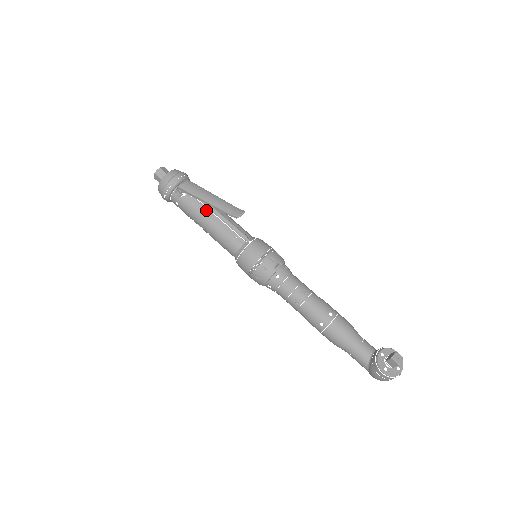
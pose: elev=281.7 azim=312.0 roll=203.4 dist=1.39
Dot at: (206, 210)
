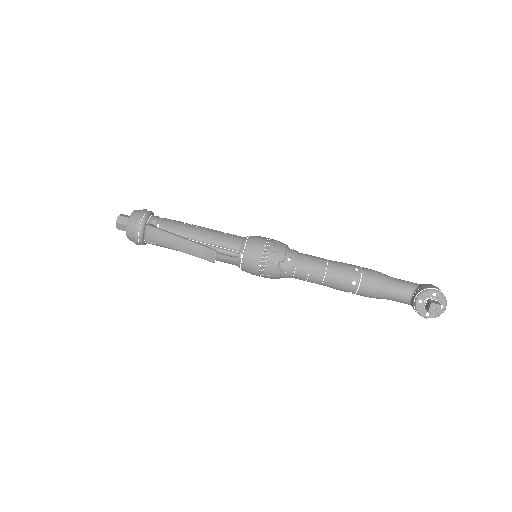
Dot at: occluded
